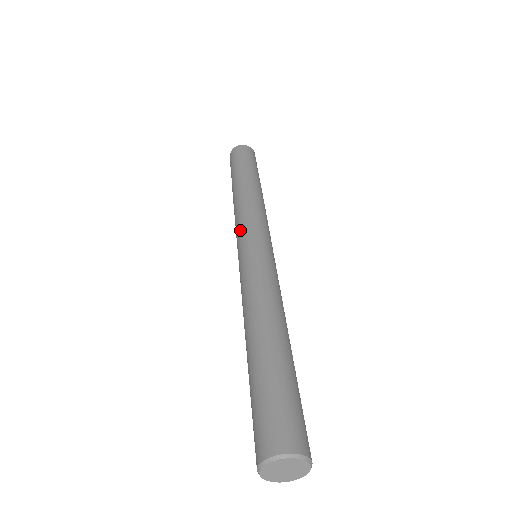
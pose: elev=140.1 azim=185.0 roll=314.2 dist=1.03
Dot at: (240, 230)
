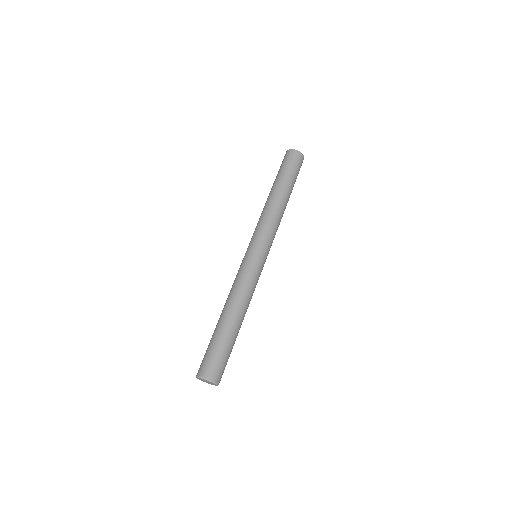
Dot at: (259, 235)
